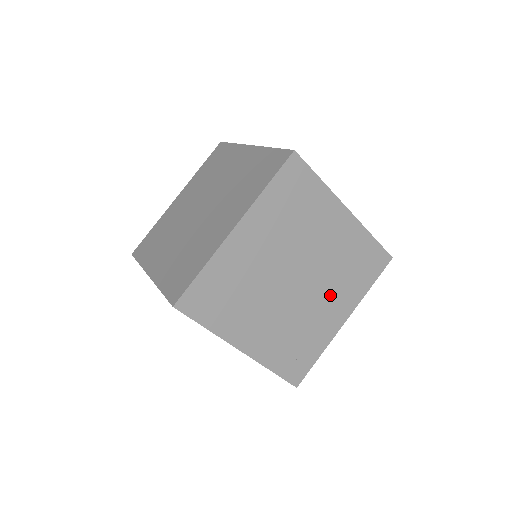
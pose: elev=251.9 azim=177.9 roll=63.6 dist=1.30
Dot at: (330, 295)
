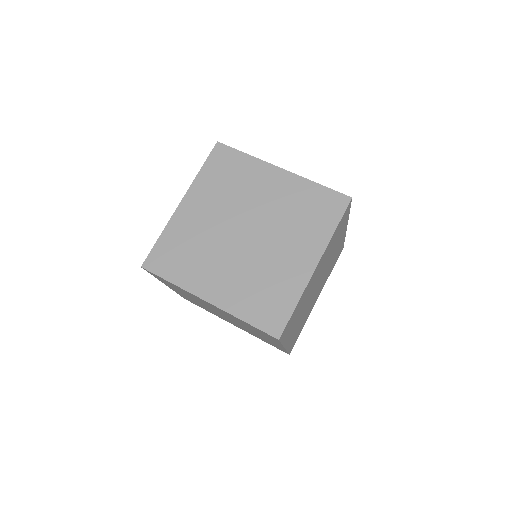
Dot at: (288, 242)
